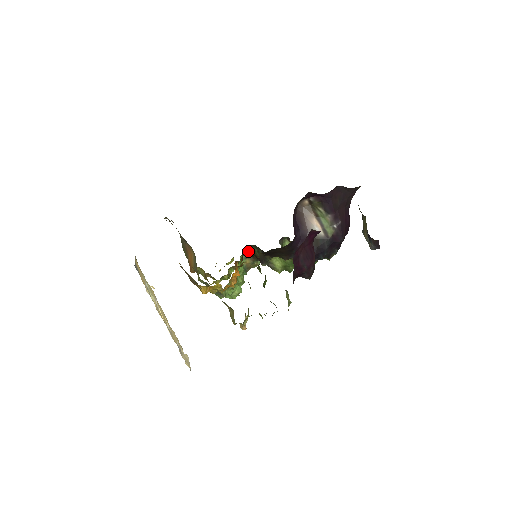
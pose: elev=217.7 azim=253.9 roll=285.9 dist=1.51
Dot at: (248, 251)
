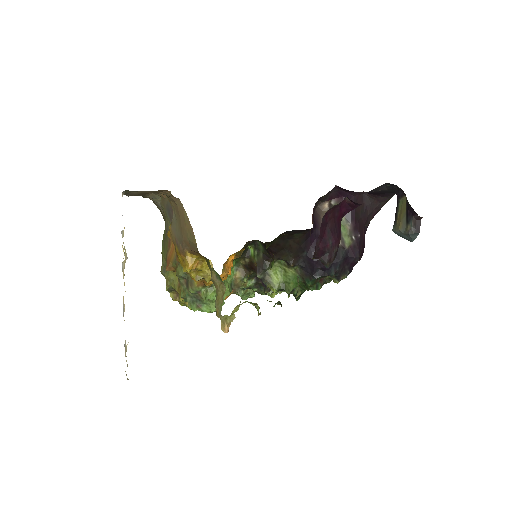
Dot at: (245, 255)
